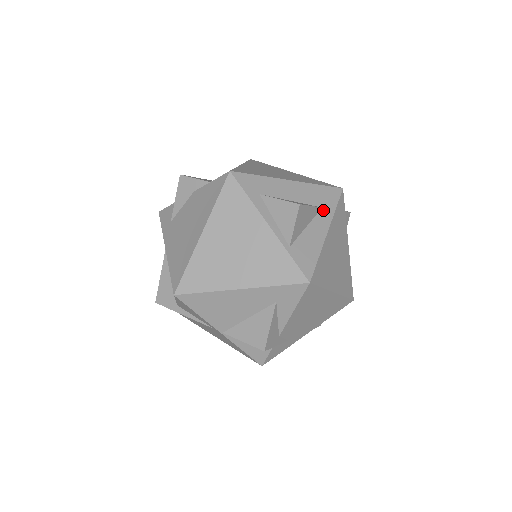
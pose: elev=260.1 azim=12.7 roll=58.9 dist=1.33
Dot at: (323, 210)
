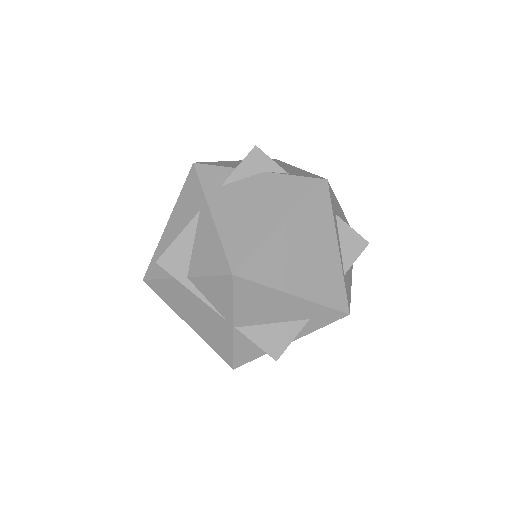
Dot at: occluded
